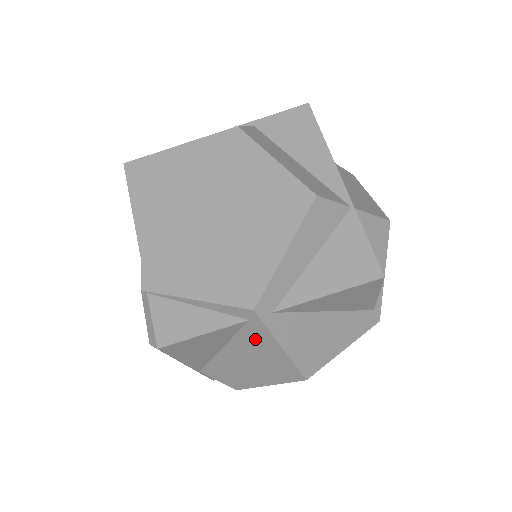
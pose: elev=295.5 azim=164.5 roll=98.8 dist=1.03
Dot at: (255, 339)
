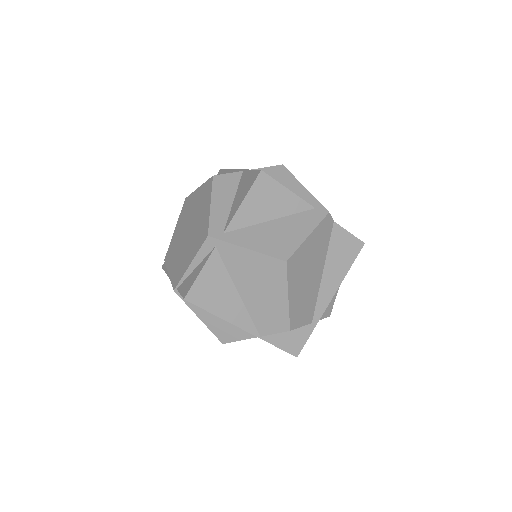
Dot at: (234, 259)
